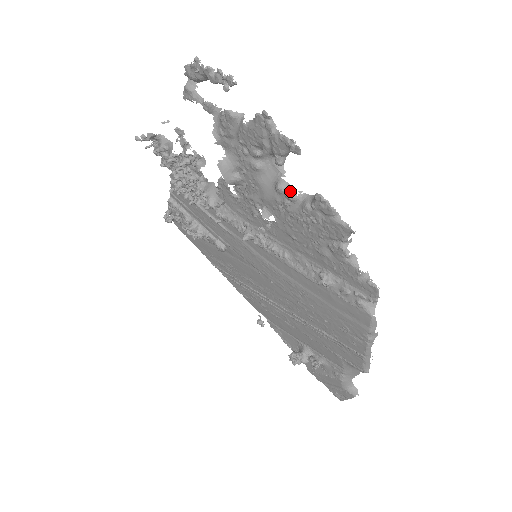
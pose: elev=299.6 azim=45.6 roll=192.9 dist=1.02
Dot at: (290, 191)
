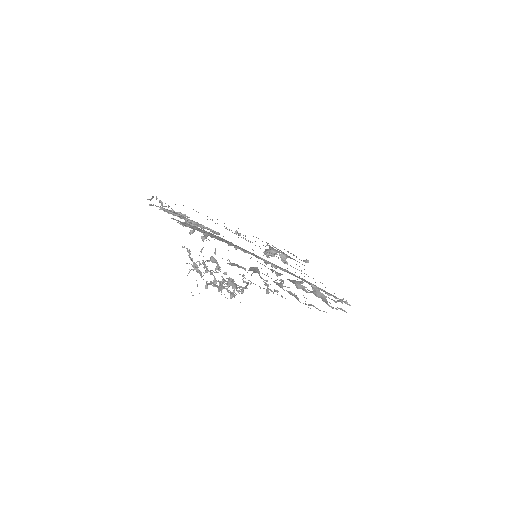
Dot at: (307, 291)
